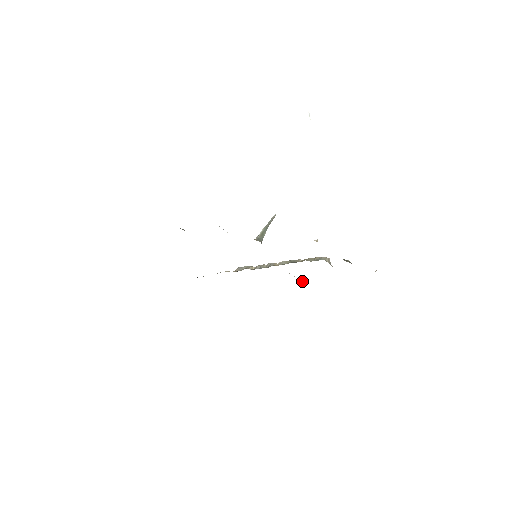
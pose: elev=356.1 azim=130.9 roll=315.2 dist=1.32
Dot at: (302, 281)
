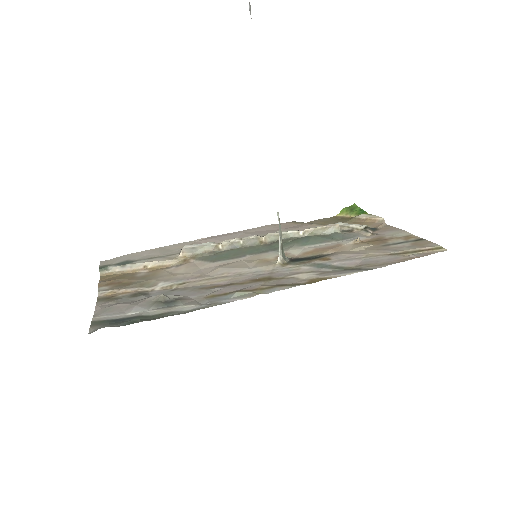
Dot at: (278, 231)
